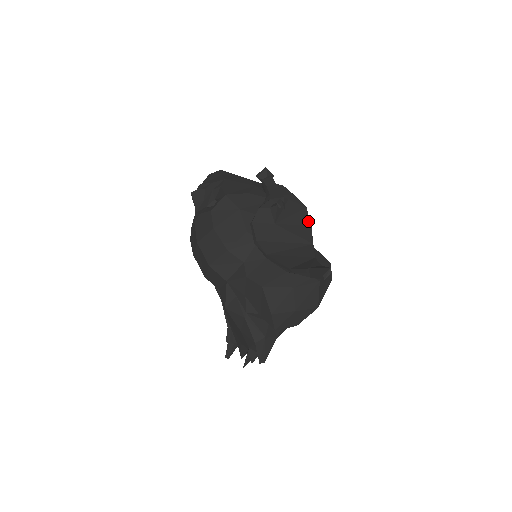
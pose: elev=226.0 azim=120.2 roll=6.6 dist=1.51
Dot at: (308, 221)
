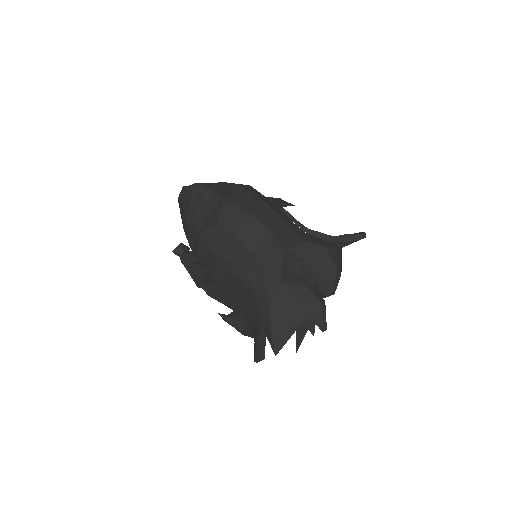
Dot at: occluded
